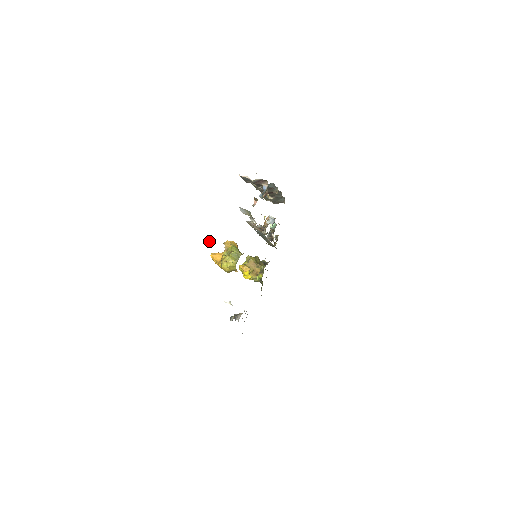
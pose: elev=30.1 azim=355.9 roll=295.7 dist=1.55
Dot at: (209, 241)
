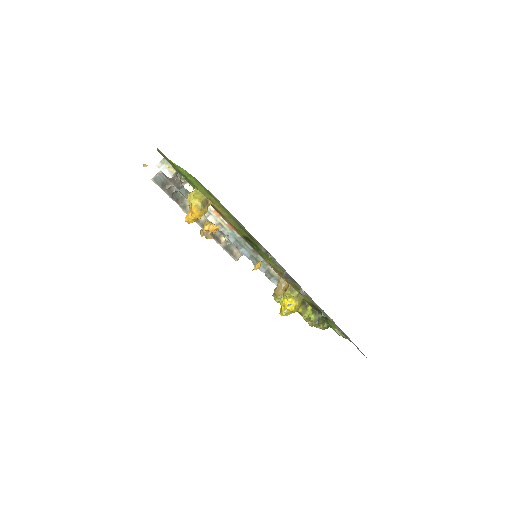
Dot at: (144, 165)
